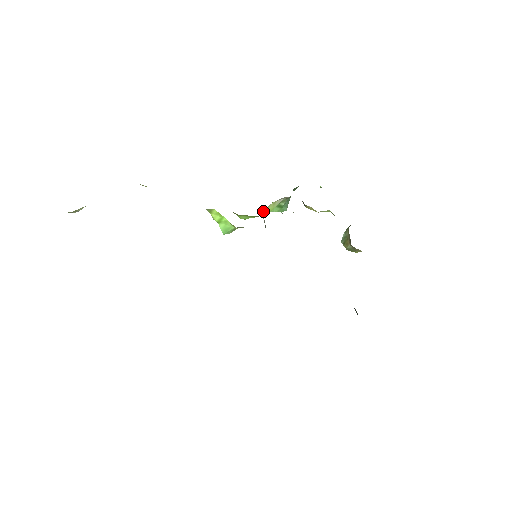
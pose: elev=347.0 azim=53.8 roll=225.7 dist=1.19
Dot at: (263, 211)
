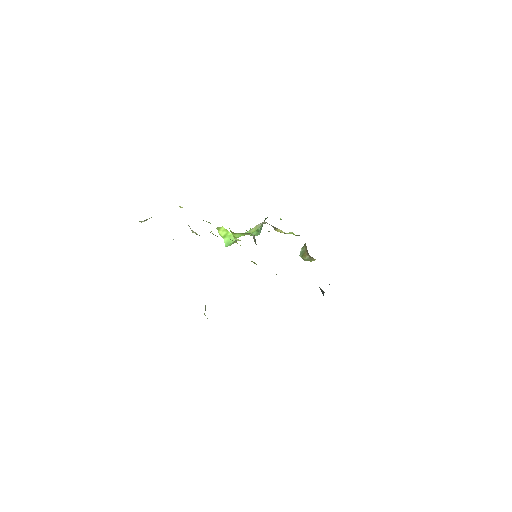
Dot at: (248, 232)
